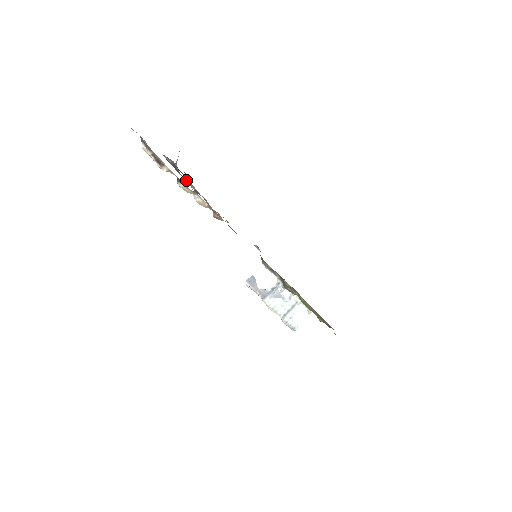
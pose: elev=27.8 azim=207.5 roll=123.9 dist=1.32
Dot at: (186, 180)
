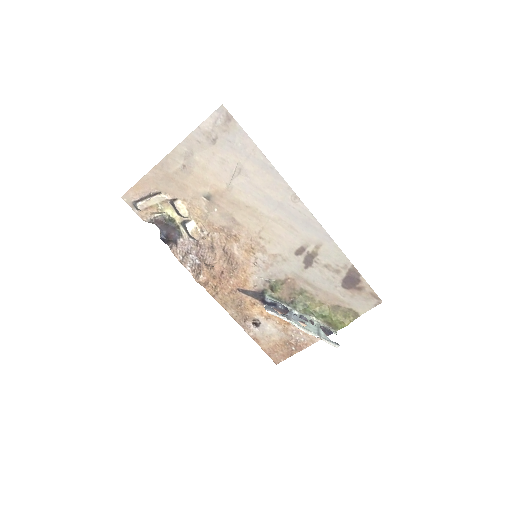
Dot at: (176, 226)
